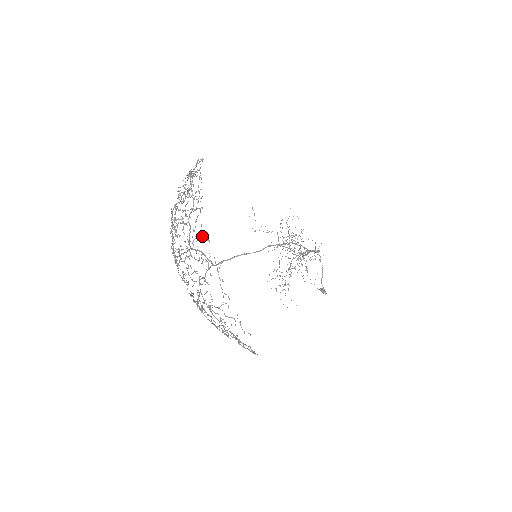
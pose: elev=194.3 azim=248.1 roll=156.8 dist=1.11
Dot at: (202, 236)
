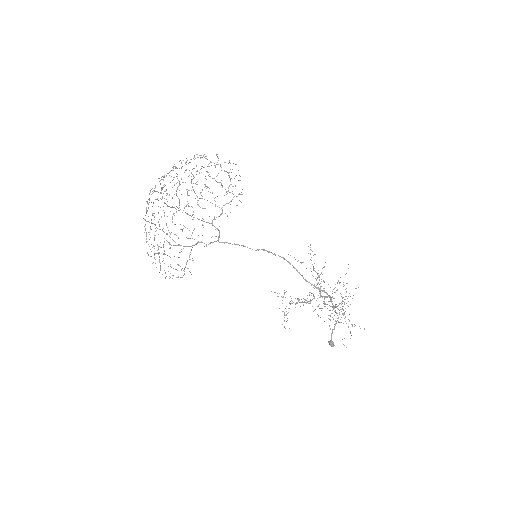
Dot at: occluded
